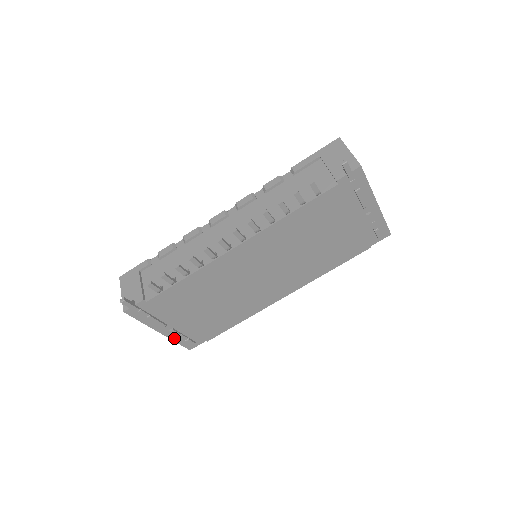
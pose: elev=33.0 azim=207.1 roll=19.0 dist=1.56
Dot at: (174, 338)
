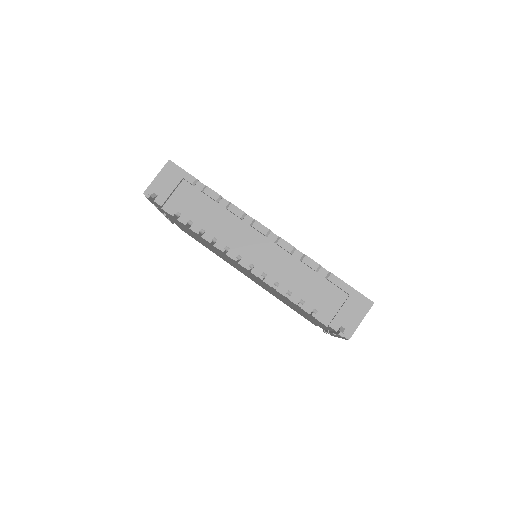
Dot at: occluded
